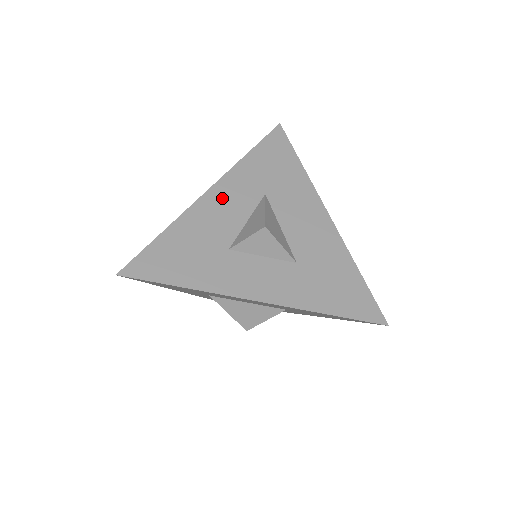
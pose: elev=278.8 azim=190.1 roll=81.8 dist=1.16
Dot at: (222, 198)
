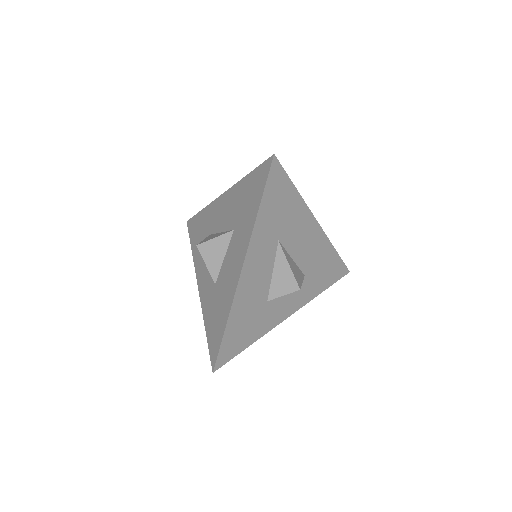
Dot at: (253, 269)
